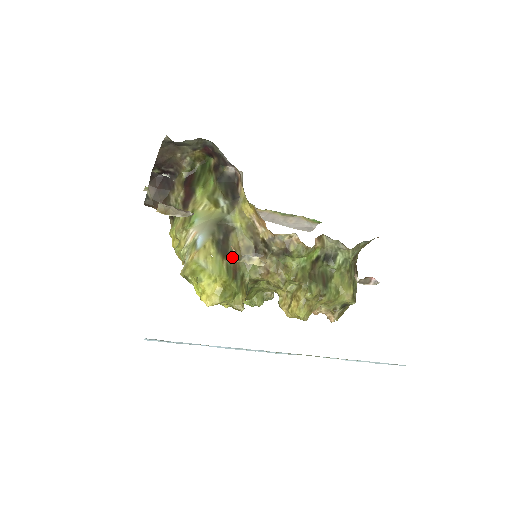
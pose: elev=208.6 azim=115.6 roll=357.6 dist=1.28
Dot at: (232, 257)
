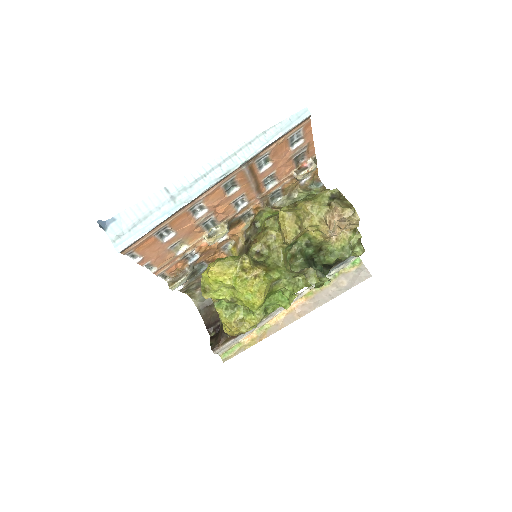
Dot at: occluded
